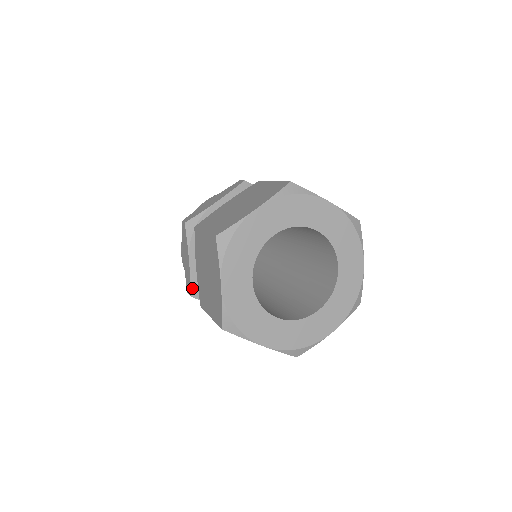
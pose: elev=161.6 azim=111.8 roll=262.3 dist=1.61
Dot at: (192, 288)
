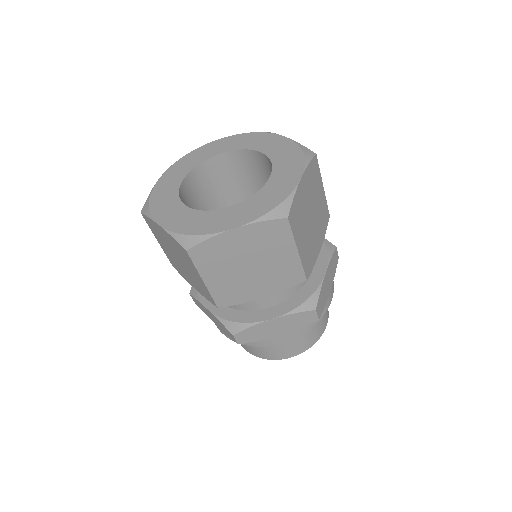
Dot at: occluded
